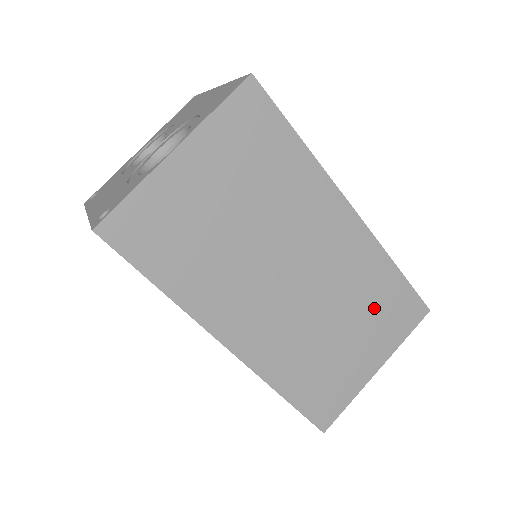
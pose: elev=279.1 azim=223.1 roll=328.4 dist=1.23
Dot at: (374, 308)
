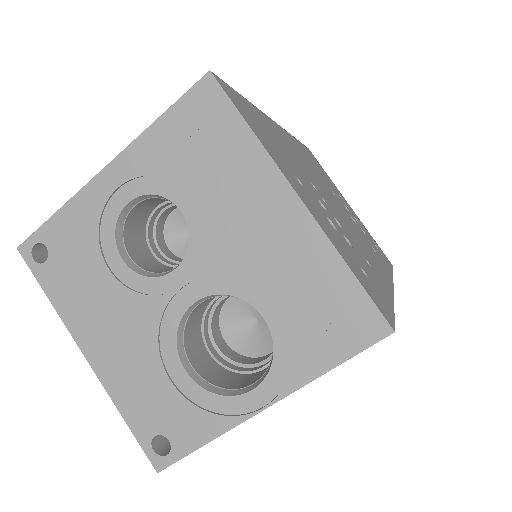
Dot at: occluded
